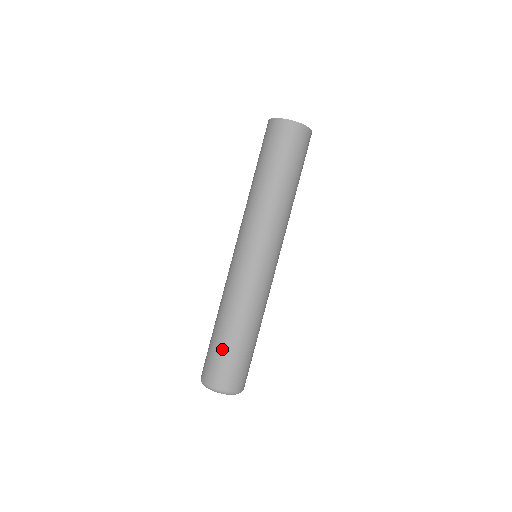
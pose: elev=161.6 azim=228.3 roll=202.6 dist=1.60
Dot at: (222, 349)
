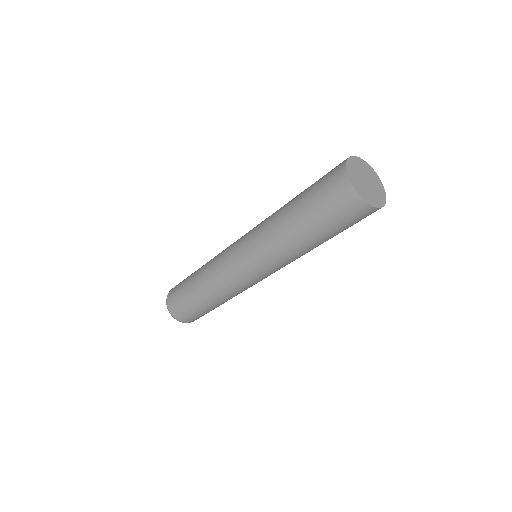
Dot at: (184, 290)
